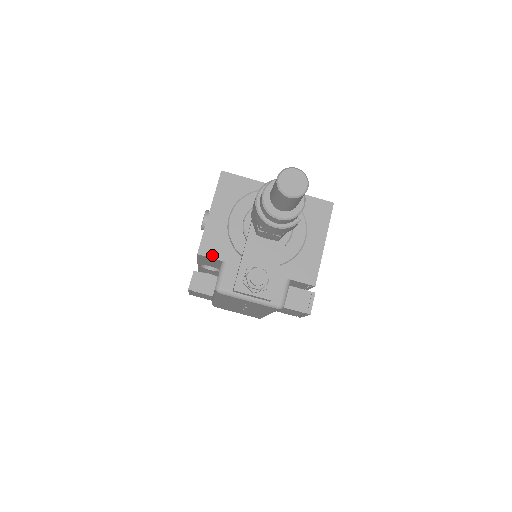
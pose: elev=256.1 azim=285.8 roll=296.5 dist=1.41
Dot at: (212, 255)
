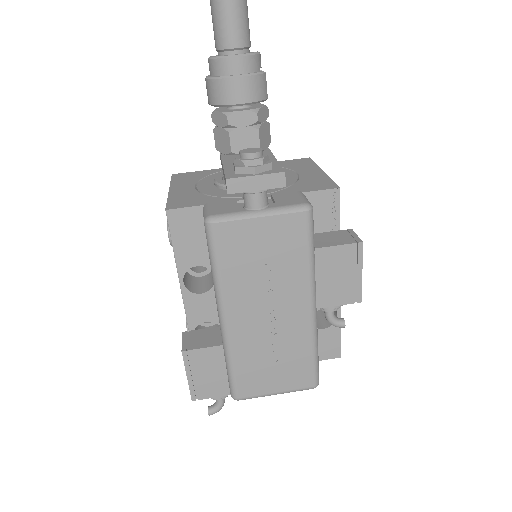
Dot at: (186, 206)
